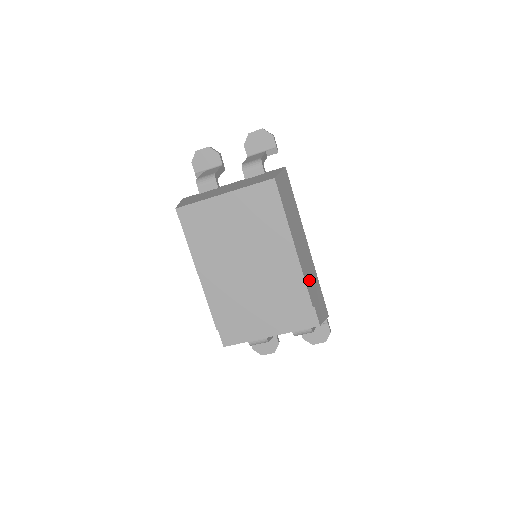
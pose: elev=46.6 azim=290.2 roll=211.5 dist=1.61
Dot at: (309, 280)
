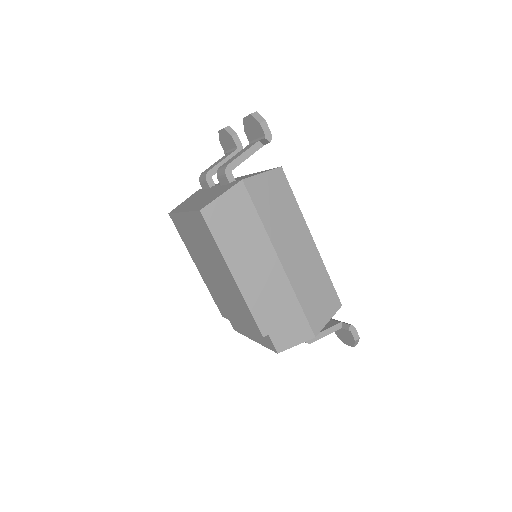
Dot at: (265, 308)
